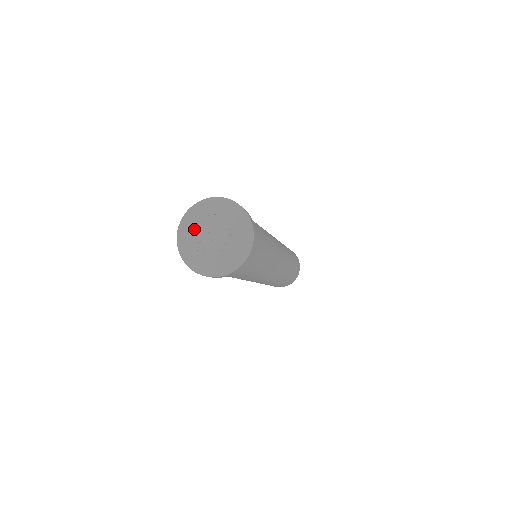
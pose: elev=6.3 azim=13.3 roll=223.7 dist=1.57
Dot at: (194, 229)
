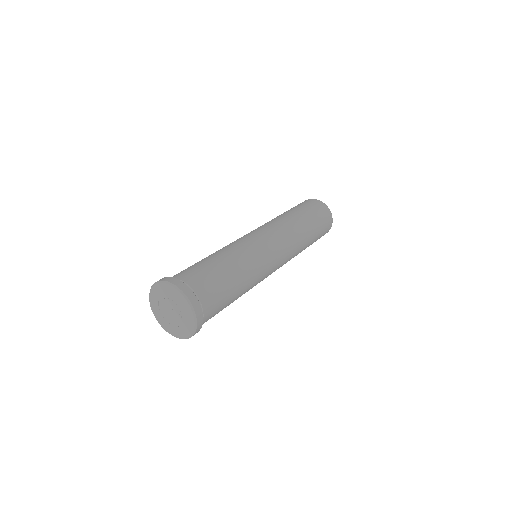
Dot at: (159, 309)
